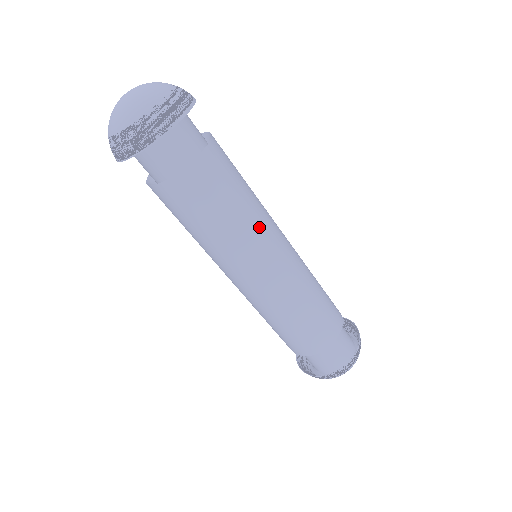
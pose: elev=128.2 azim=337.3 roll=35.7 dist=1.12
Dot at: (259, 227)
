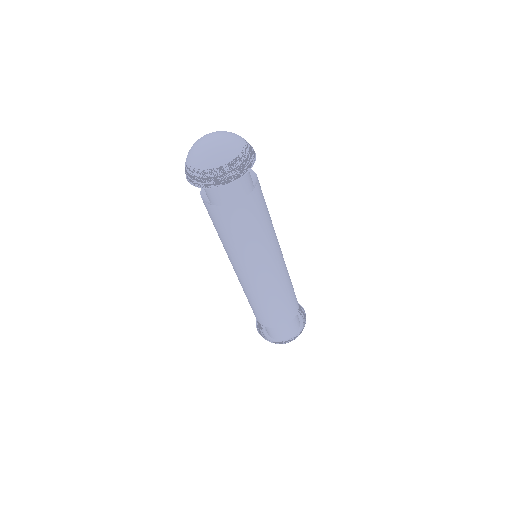
Dot at: occluded
